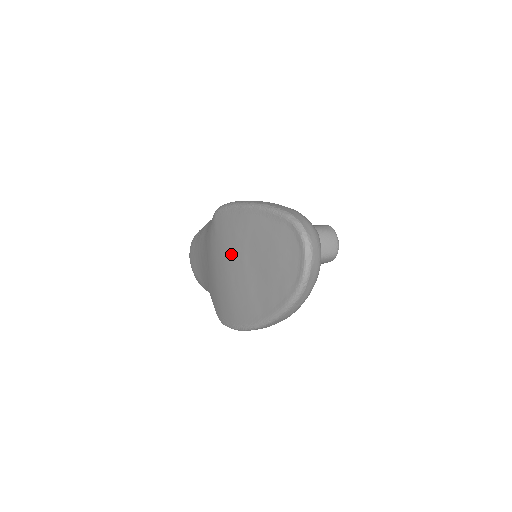
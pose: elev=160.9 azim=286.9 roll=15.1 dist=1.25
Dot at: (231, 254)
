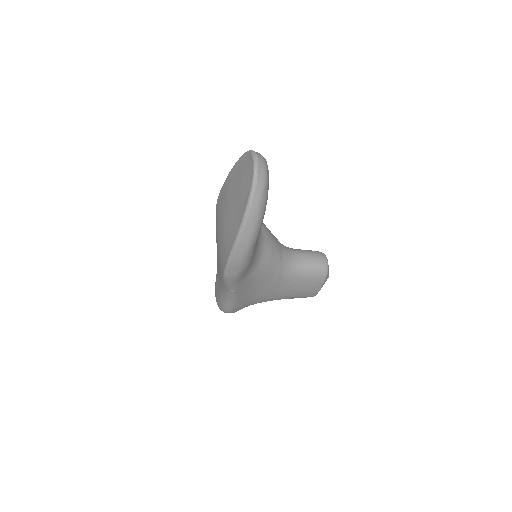
Dot at: (223, 211)
